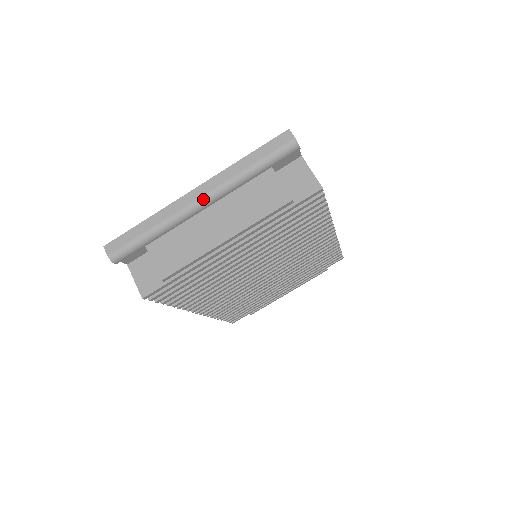
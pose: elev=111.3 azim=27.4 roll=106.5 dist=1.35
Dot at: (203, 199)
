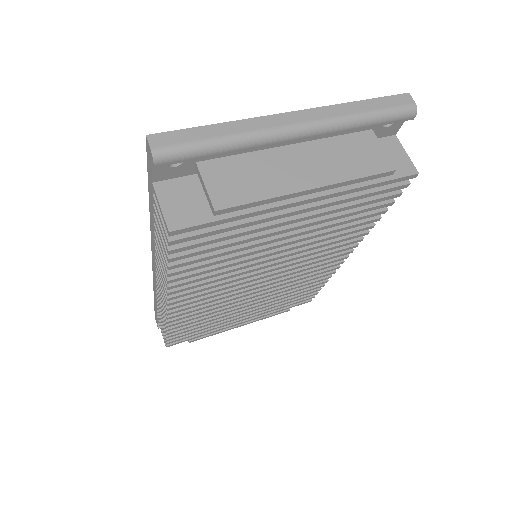
Dot at: (302, 126)
